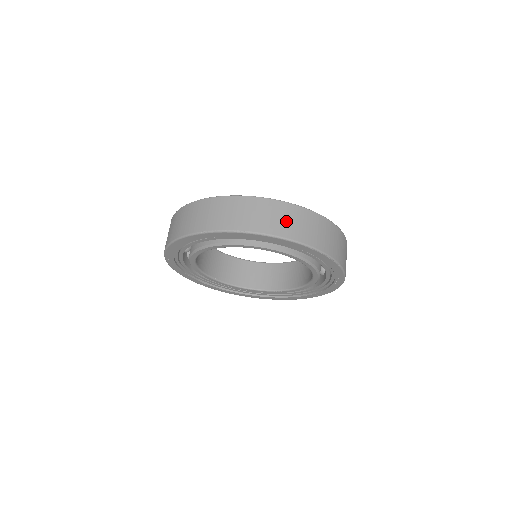
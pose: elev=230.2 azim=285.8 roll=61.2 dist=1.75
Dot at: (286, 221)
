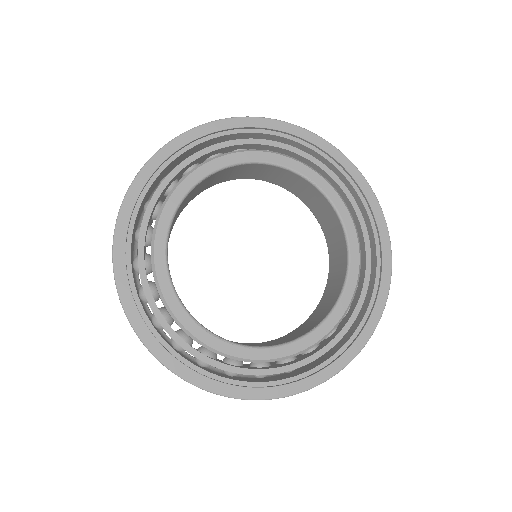
Dot at: occluded
